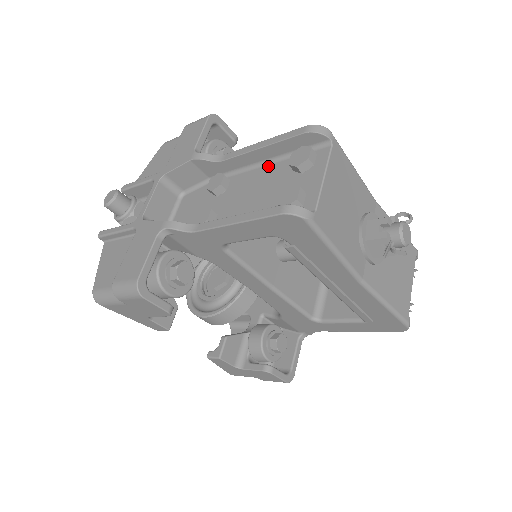
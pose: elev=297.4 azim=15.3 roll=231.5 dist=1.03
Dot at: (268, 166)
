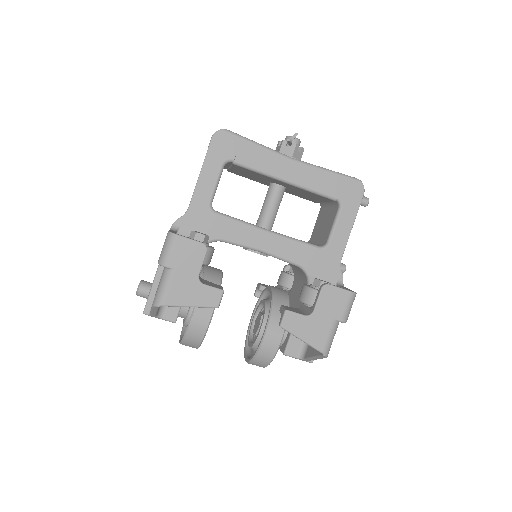
Dot at: occluded
